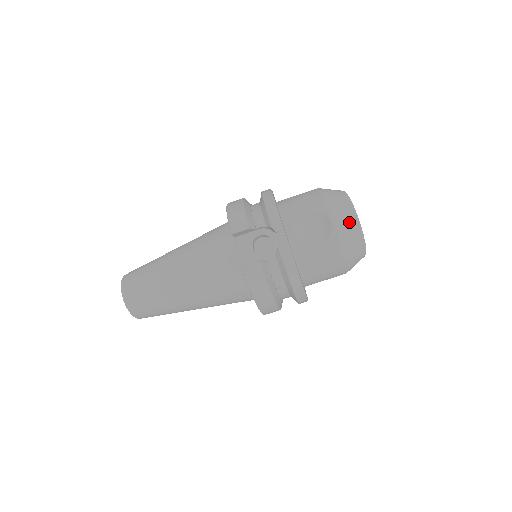
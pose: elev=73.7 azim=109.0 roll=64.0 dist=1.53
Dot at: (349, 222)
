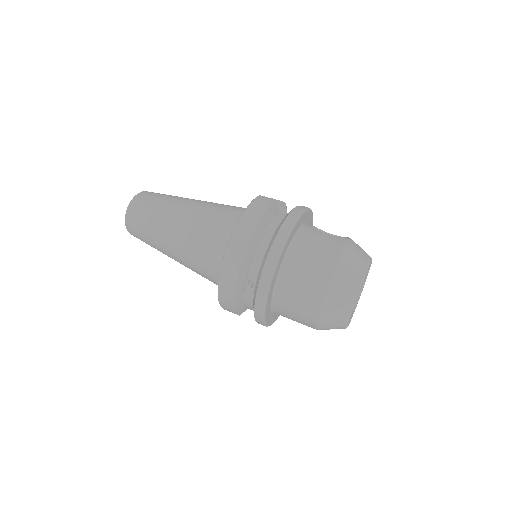
Dot at: (363, 251)
